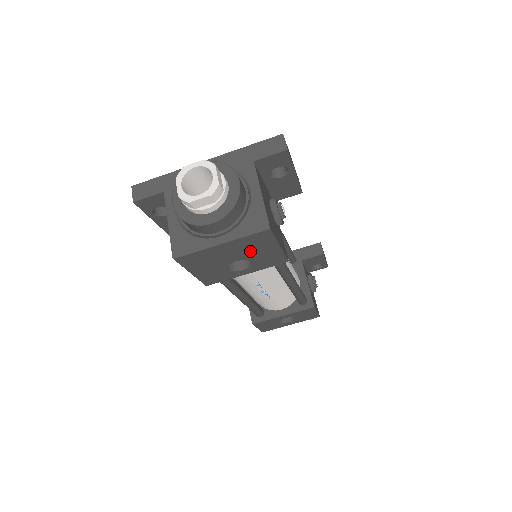
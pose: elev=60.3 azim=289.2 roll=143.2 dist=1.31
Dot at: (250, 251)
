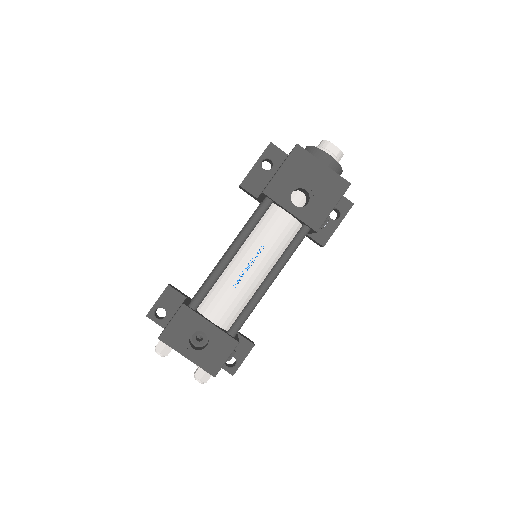
Dot at: (322, 191)
